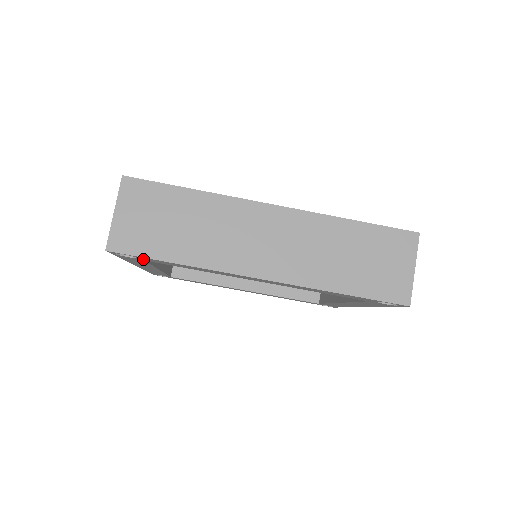
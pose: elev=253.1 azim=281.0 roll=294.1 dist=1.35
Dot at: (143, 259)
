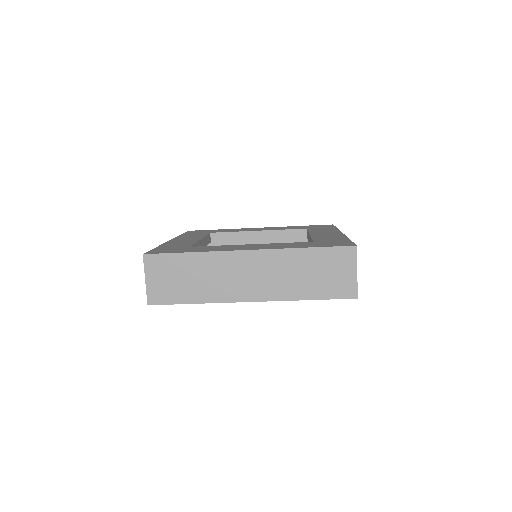
Dot at: occluded
